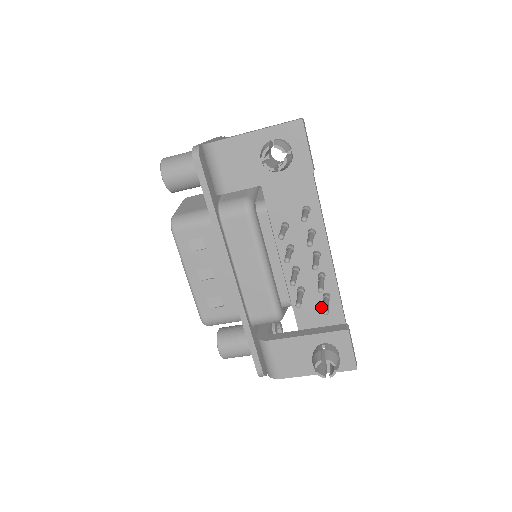
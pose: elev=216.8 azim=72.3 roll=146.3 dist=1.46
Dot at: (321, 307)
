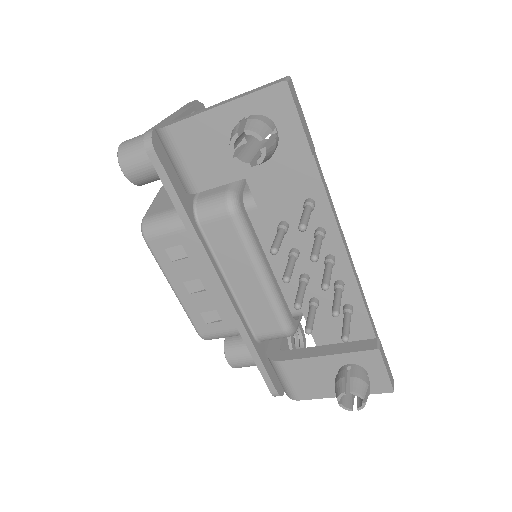
Dot at: (342, 320)
